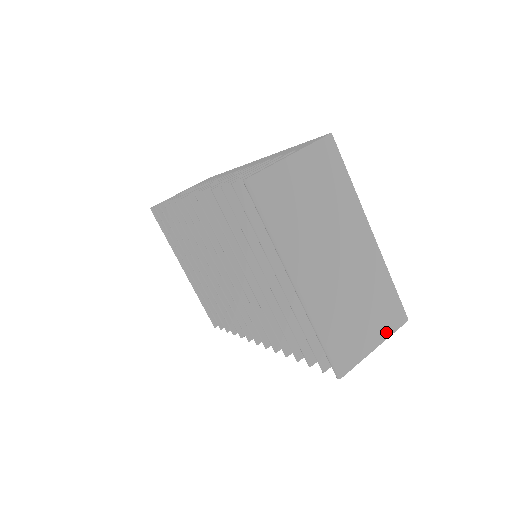
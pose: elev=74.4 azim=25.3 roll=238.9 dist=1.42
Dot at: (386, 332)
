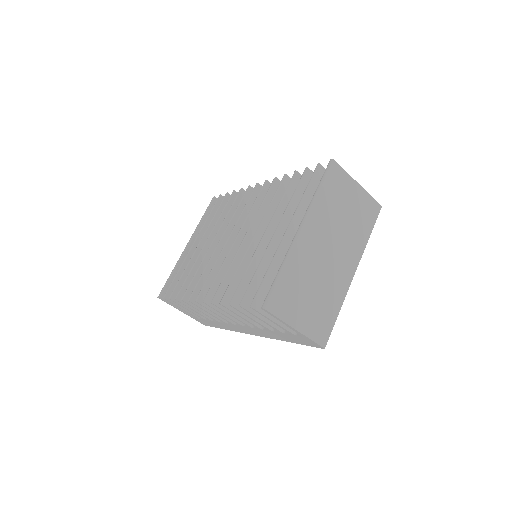
Dot at: (309, 332)
